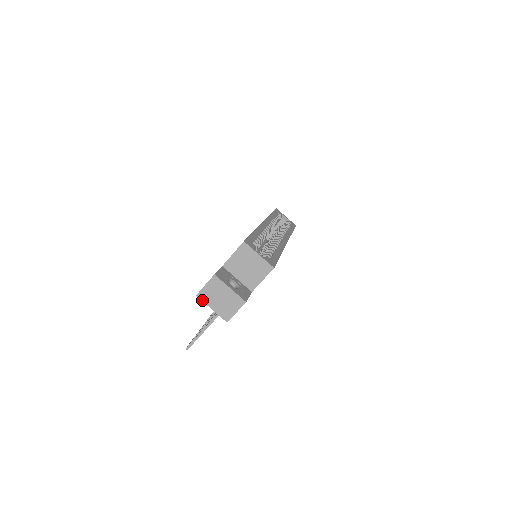
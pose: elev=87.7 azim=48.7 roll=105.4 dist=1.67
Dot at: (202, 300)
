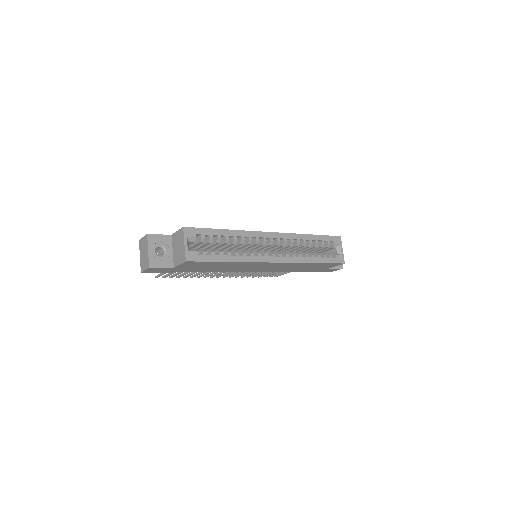
Dot at: (139, 246)
